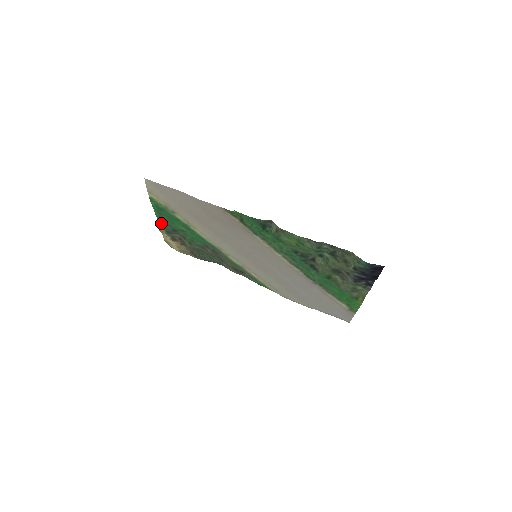
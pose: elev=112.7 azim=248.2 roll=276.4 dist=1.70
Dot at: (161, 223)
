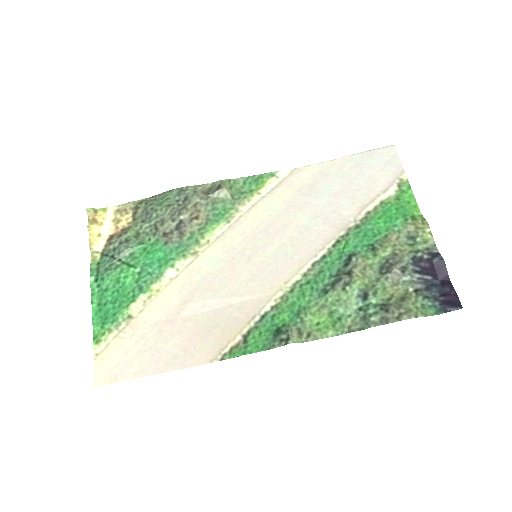
Dot at: (94, 272)
